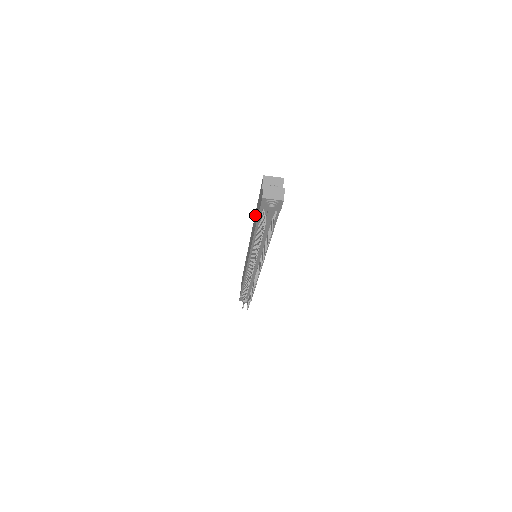
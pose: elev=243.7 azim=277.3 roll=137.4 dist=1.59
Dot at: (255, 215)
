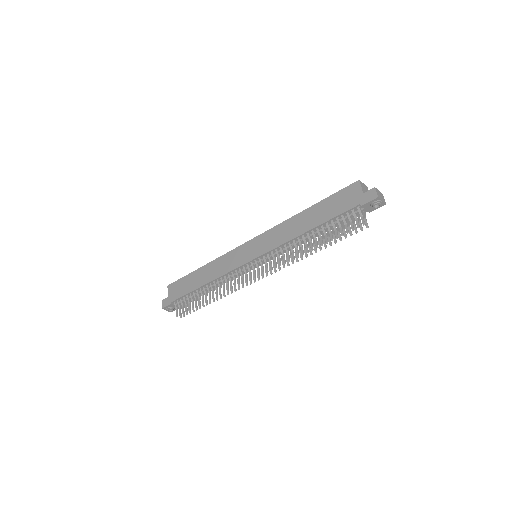
Dot at: (304, 214)
